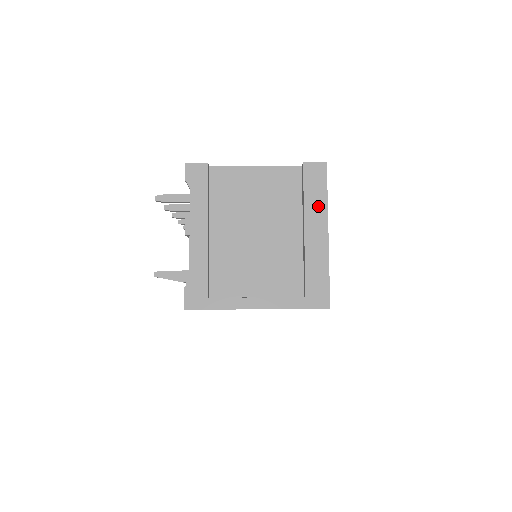
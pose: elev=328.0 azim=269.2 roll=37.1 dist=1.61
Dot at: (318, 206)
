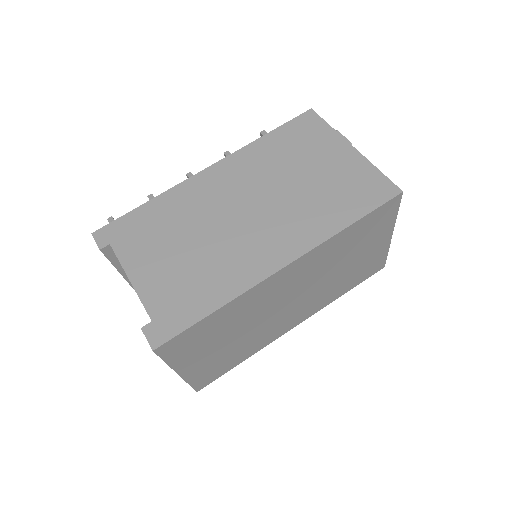
Dot at: occluded
